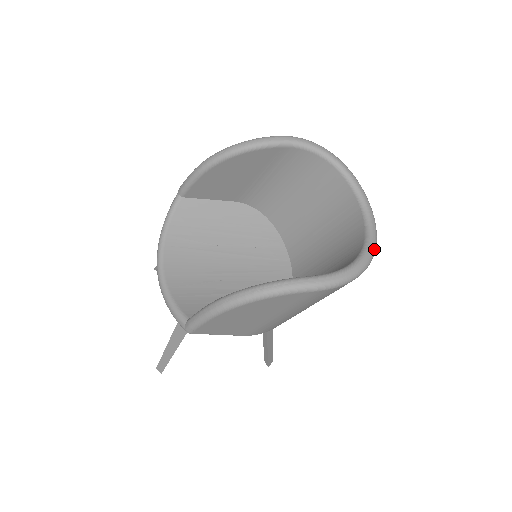
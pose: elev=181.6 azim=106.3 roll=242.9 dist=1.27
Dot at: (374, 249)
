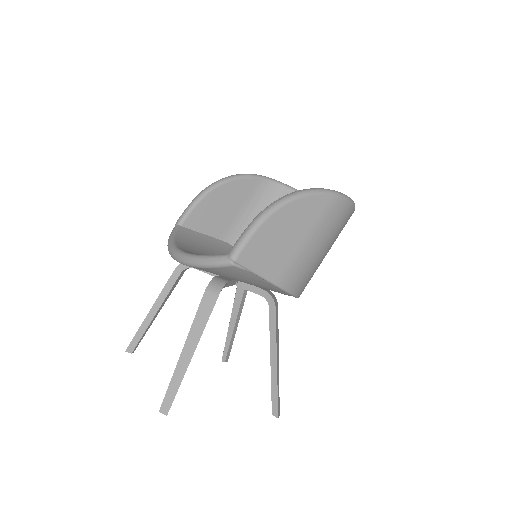
Dot at: occluded
